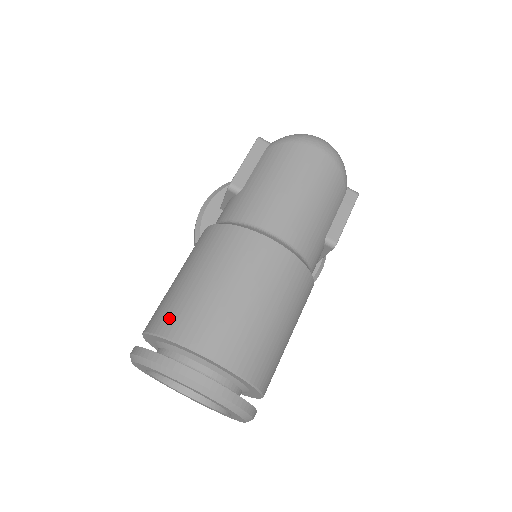
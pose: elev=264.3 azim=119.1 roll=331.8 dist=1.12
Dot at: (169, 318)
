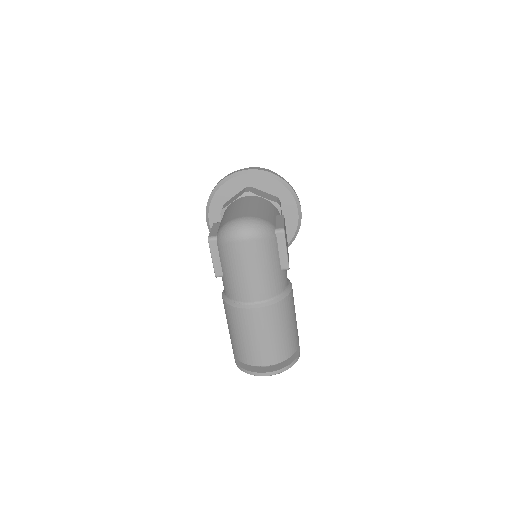
Dot at: (238, 354)
